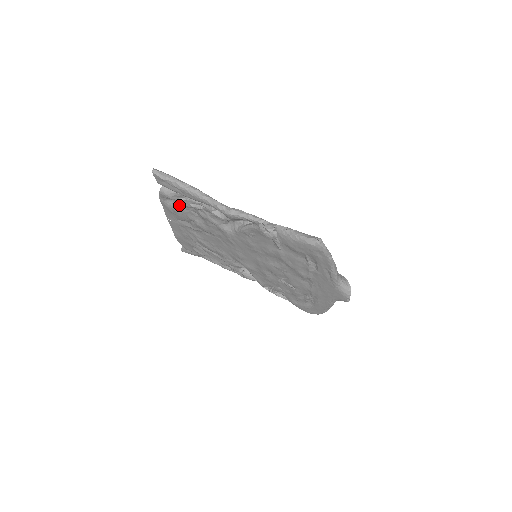
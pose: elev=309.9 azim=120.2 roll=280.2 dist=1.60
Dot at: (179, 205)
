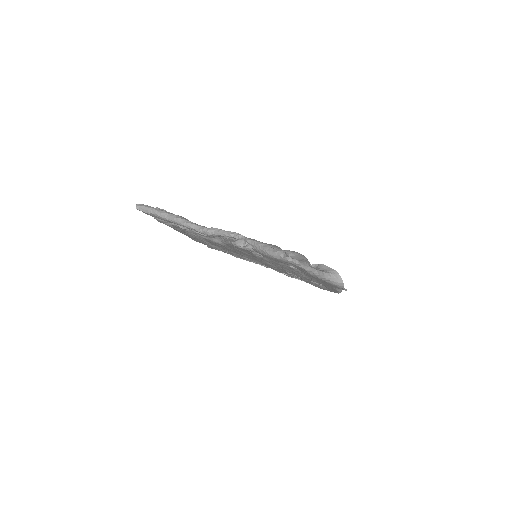
Dot at: (174, 226)
